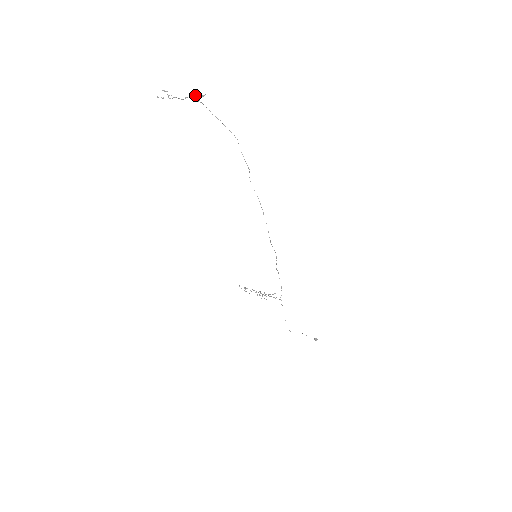
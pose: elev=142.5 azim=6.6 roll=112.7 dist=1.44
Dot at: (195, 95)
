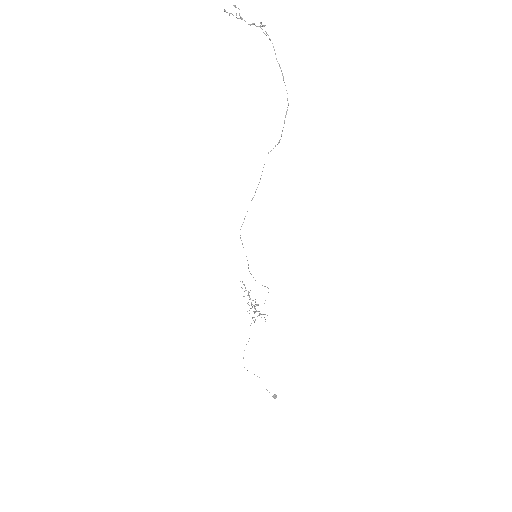
Dot at: (260, 23)
